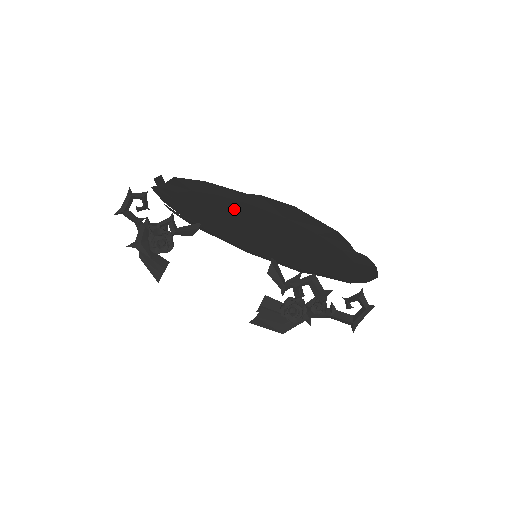
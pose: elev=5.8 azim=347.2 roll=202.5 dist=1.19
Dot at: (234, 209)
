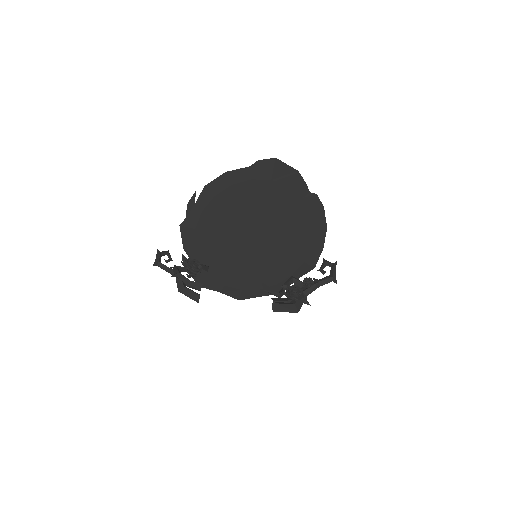
Dot at: (240, 199)
